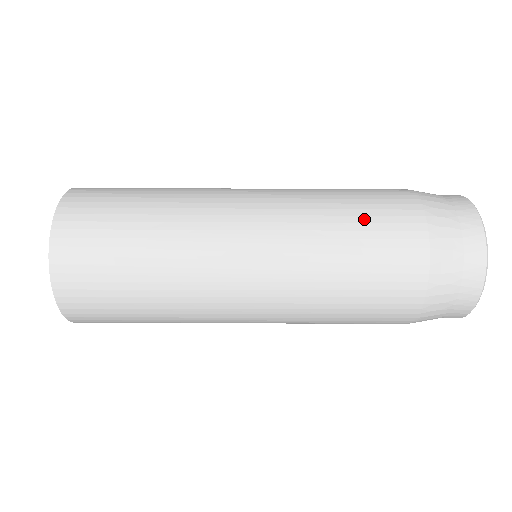
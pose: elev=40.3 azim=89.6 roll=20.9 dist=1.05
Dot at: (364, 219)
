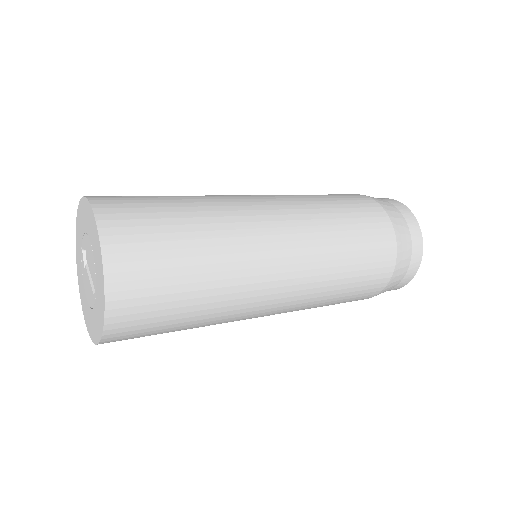
Dot at: (362, 260)
